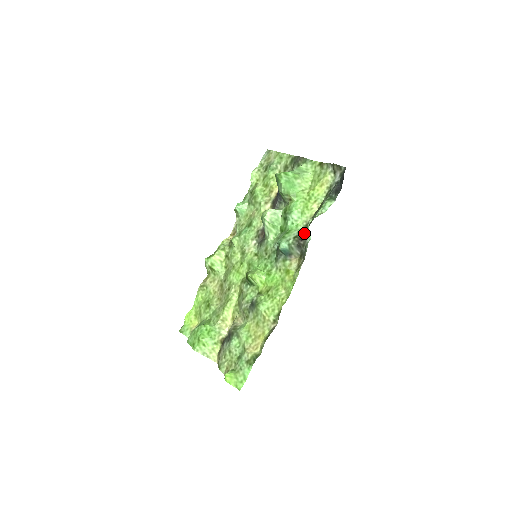
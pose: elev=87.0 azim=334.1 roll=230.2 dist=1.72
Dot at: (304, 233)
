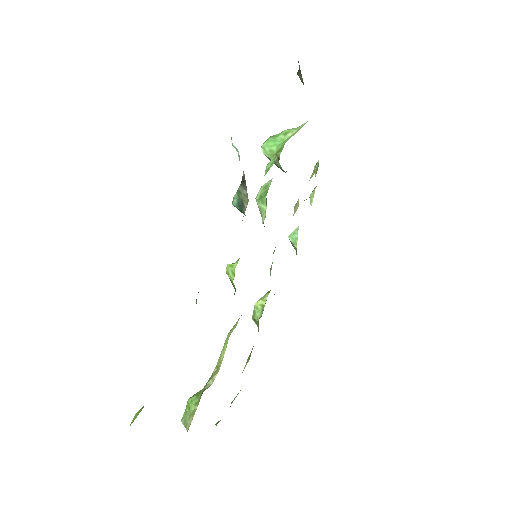
Dot at: occluded
